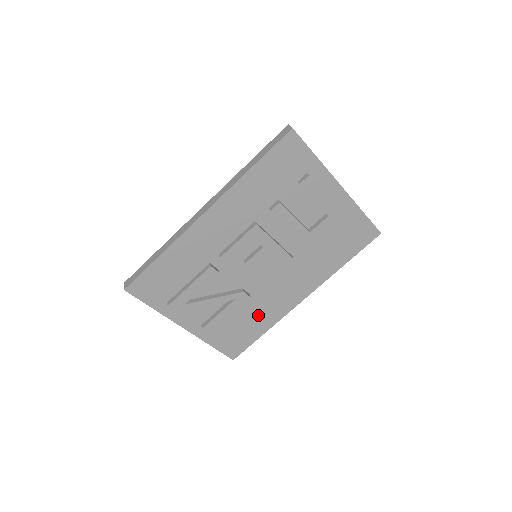
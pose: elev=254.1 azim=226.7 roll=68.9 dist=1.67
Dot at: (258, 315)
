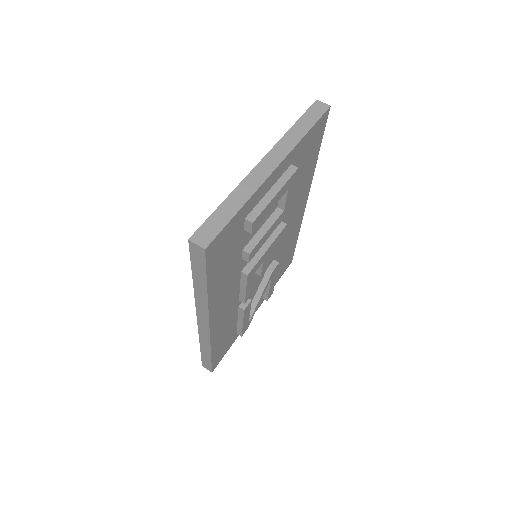
Dot at: (287, 247)
